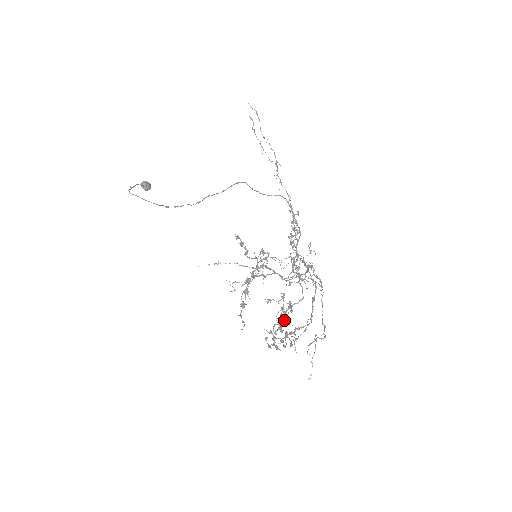
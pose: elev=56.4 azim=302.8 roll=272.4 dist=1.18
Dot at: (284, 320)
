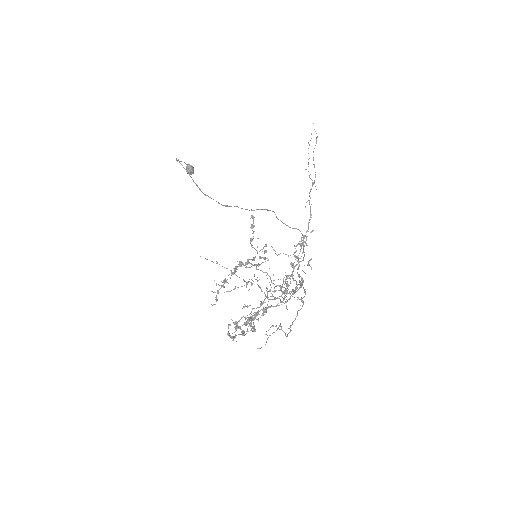
Dot at: occluded
